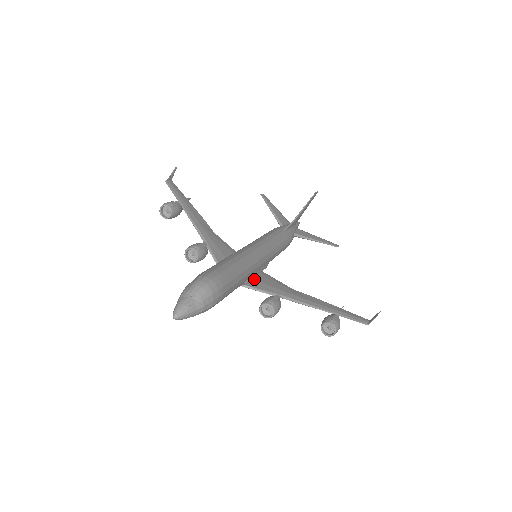
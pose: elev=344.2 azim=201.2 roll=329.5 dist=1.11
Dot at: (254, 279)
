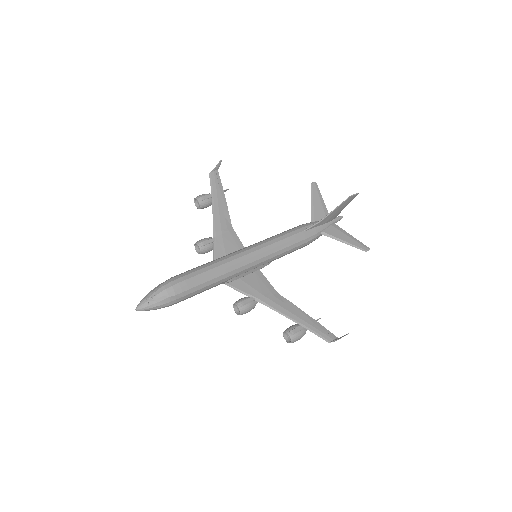
Dot at: (241, 278)
